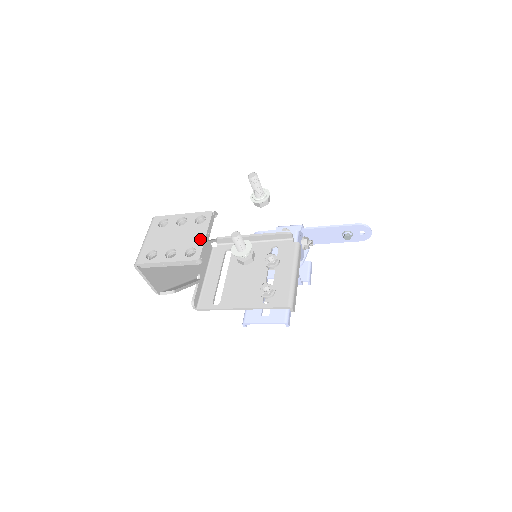
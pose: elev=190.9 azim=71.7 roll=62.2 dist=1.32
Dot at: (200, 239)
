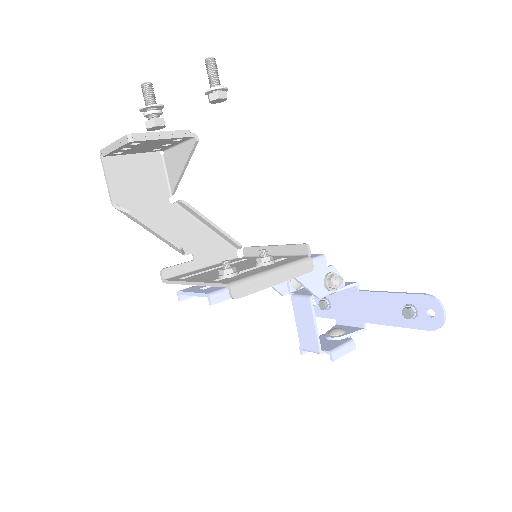
Dot at: (153, 133)
